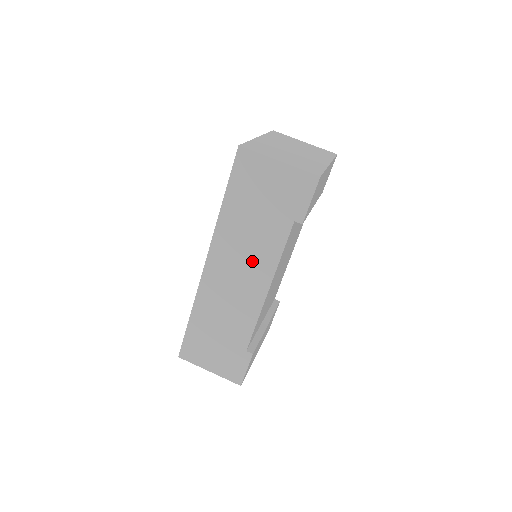
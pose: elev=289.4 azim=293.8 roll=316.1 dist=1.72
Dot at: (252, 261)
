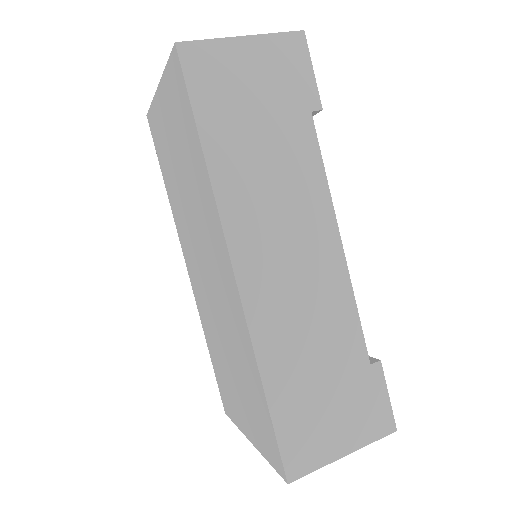
Dot at: (295, 212)
